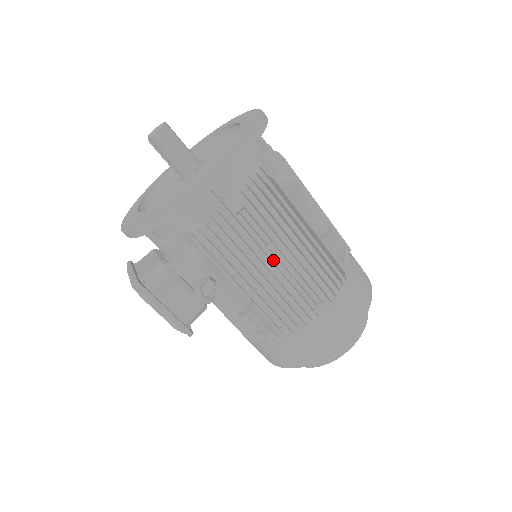
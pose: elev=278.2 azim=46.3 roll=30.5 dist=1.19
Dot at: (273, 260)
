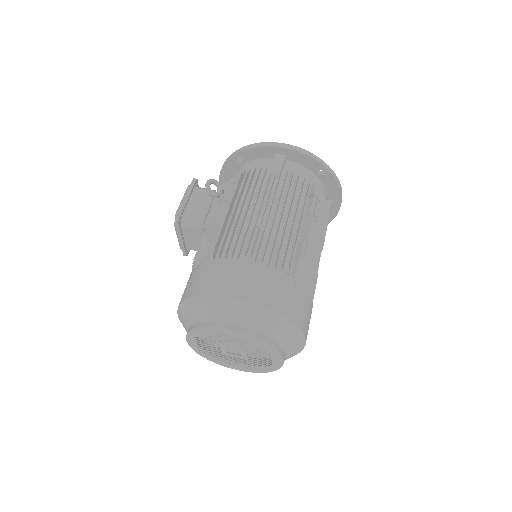
Dot at: (260, 208)
